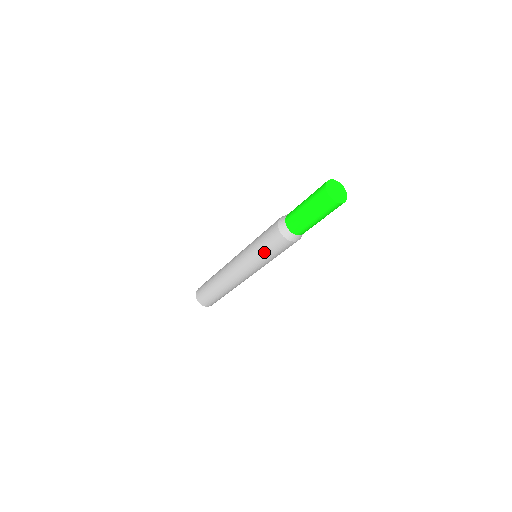
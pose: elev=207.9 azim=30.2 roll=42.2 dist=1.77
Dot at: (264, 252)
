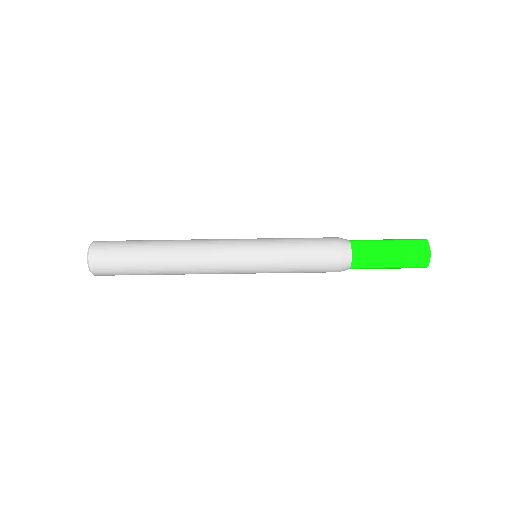
Dot at: (295, 259)
